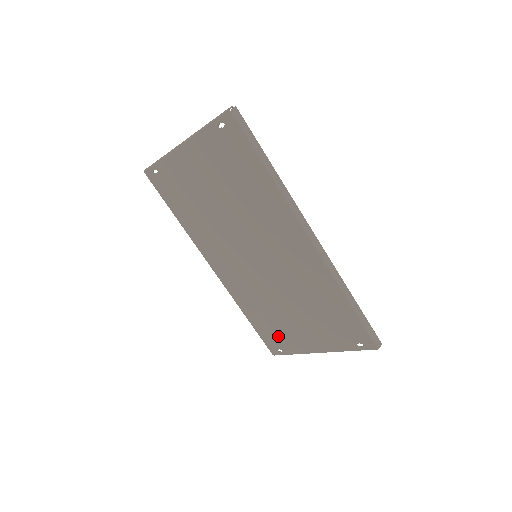
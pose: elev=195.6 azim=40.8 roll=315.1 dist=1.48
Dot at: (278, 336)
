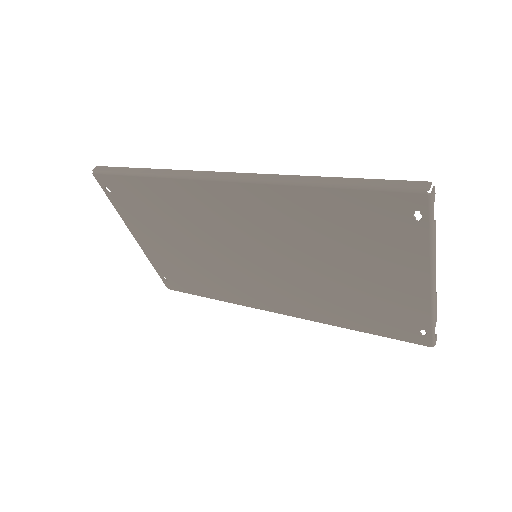
Dot at: (392, 317)
